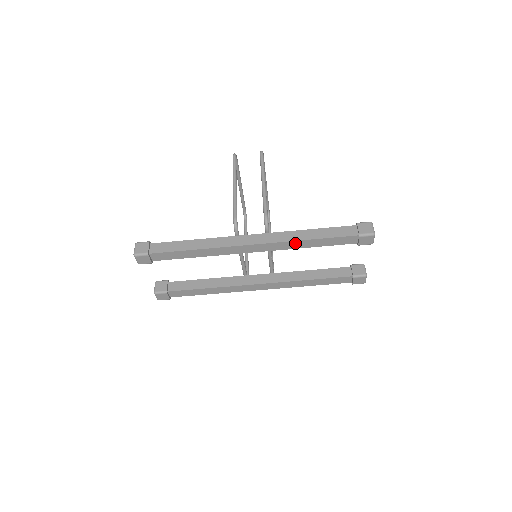
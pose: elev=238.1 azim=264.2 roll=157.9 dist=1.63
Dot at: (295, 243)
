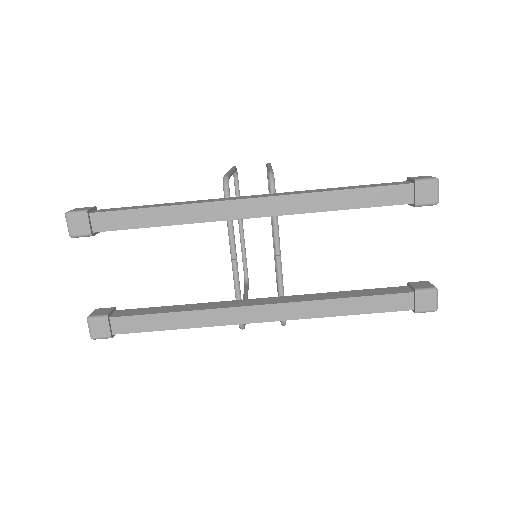
Dot at: (315, 198)
